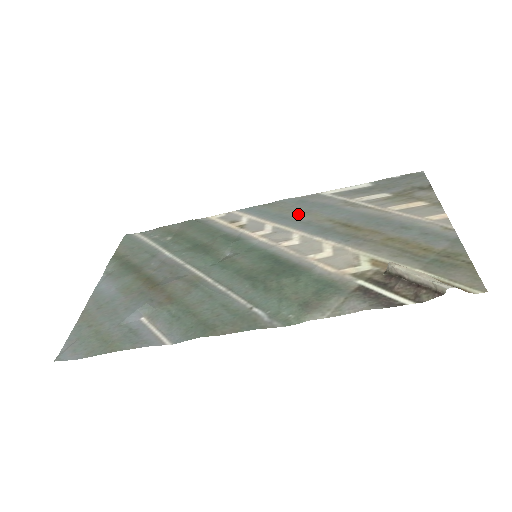
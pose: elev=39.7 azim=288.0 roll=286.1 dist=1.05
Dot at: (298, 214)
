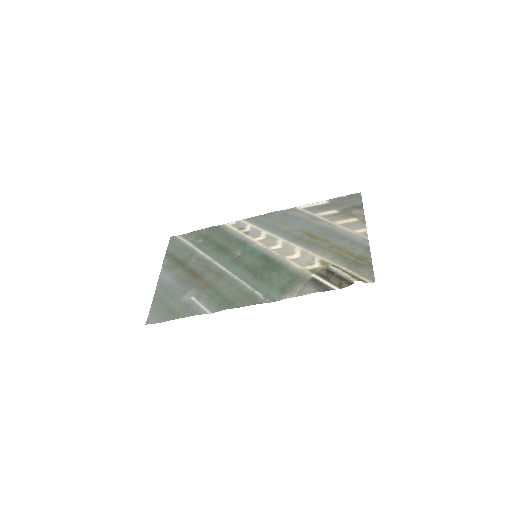
Dot at: (282, 225)
